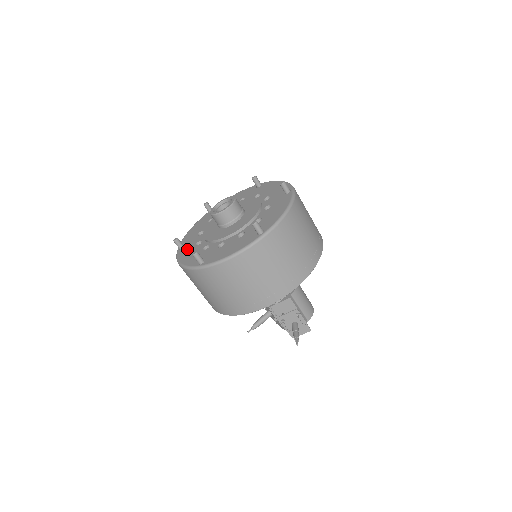
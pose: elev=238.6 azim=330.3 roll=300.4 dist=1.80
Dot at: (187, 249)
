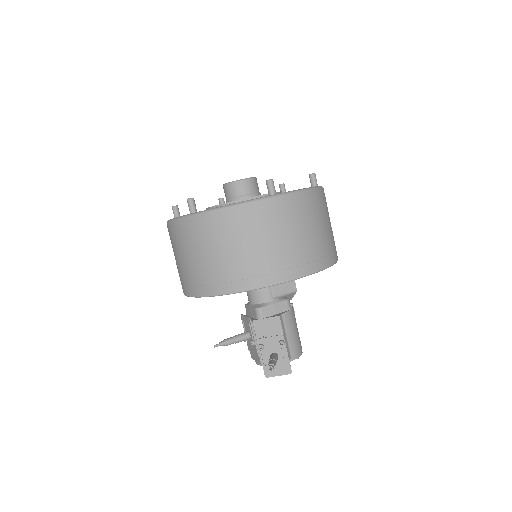
Dot at: occluded
